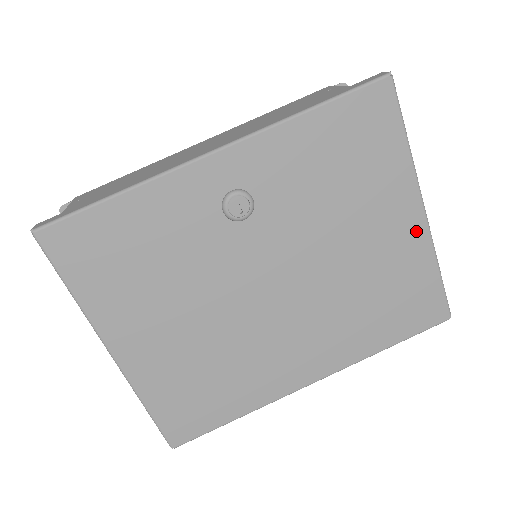
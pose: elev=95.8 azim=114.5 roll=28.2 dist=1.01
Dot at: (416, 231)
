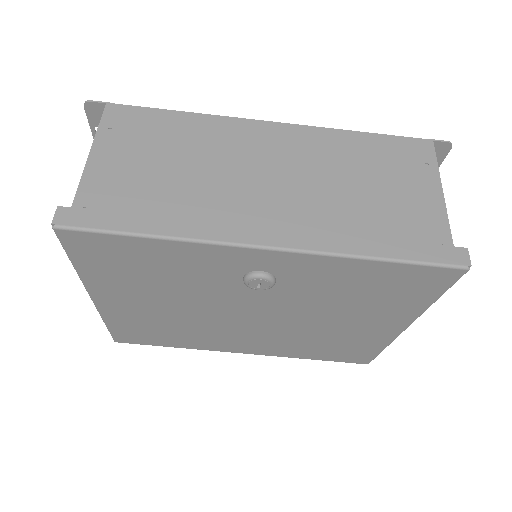
Dot at: (388, 333)
